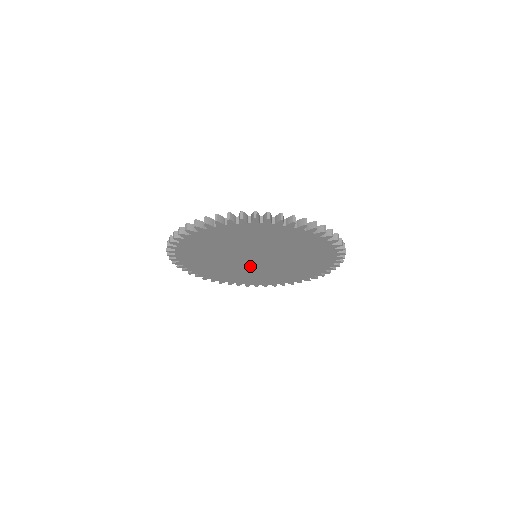
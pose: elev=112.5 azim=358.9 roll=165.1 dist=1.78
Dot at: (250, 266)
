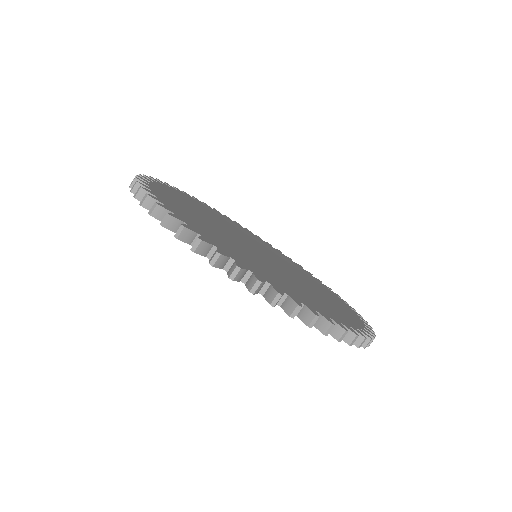
Dot at: occluded
